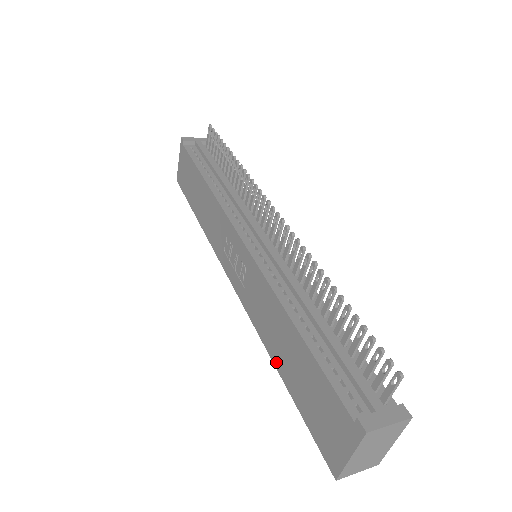
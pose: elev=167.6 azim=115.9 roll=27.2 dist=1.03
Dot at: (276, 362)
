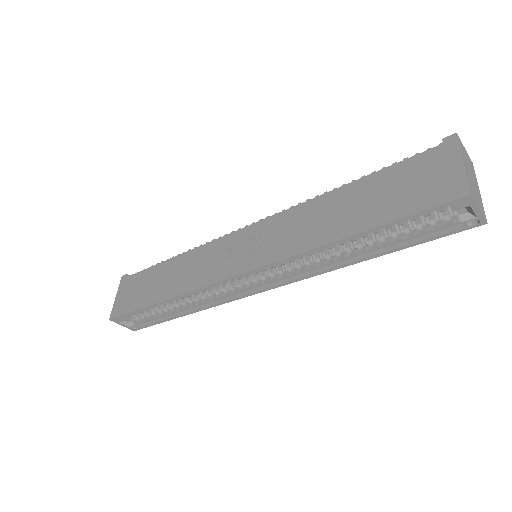
Dot at: (339, 235)
